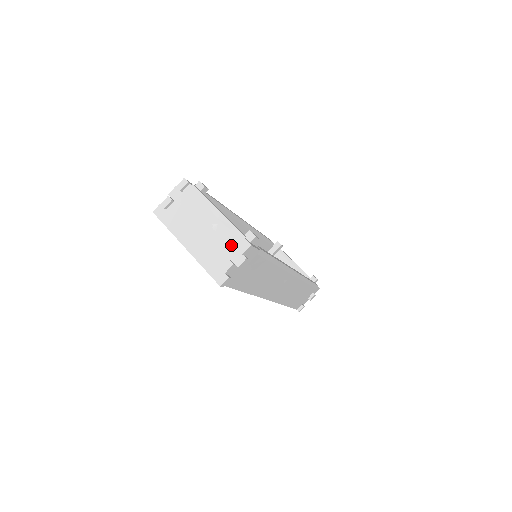
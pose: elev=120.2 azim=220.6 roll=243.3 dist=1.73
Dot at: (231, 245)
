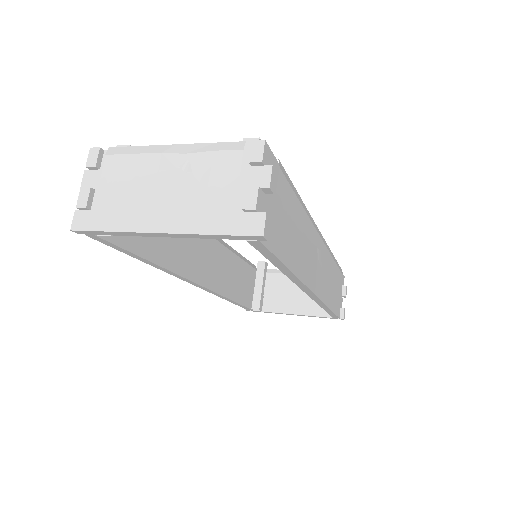
Dot at: (233, 167)
